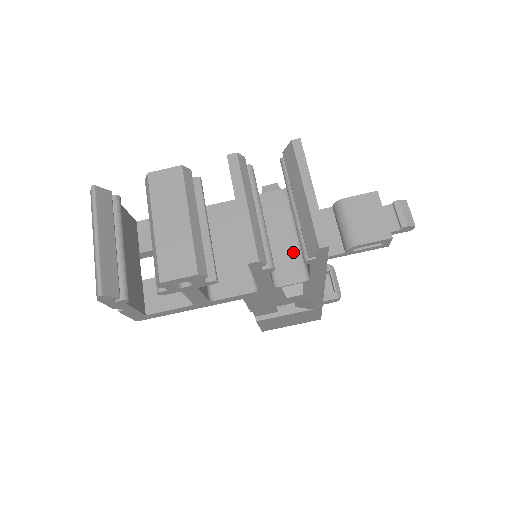
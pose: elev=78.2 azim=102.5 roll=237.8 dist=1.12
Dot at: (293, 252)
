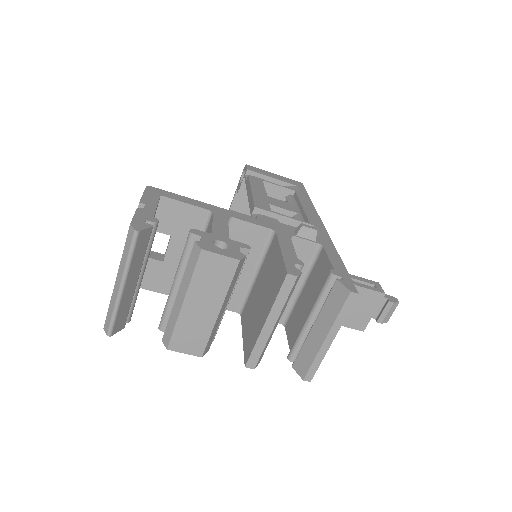
Dot at: occluded
